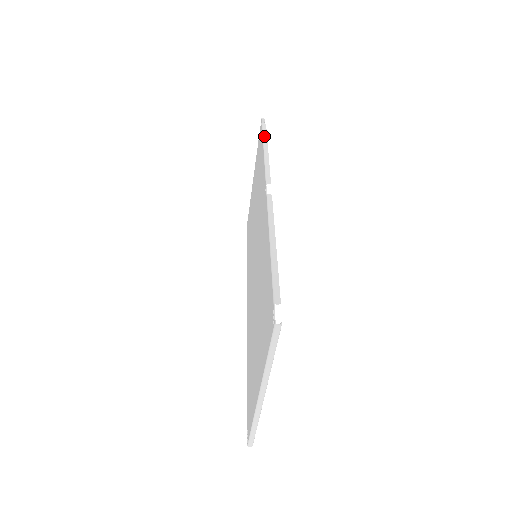
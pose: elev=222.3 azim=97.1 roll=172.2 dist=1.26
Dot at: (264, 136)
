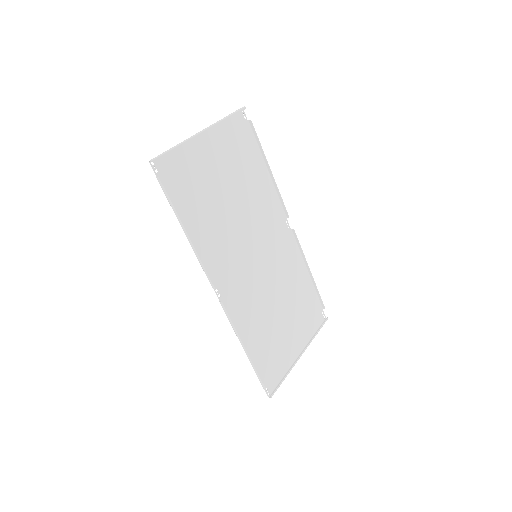
Dot at: occluded
